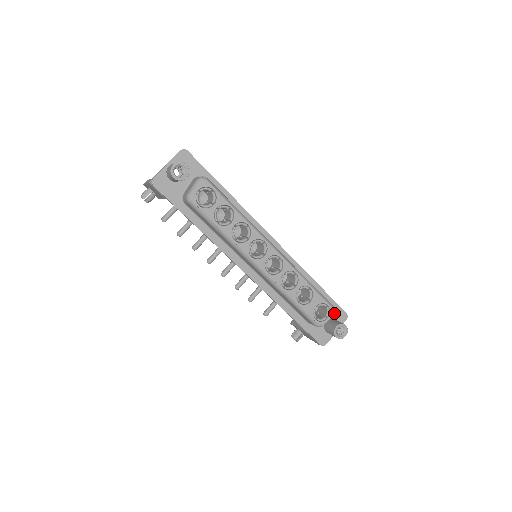
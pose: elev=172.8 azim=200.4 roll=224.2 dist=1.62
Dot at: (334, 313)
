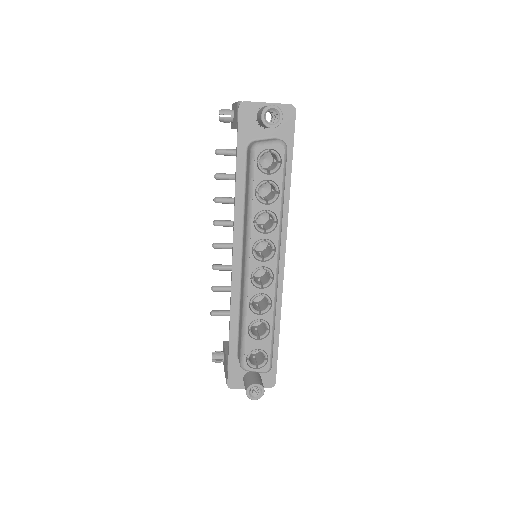
Dot at: (266, 371)
